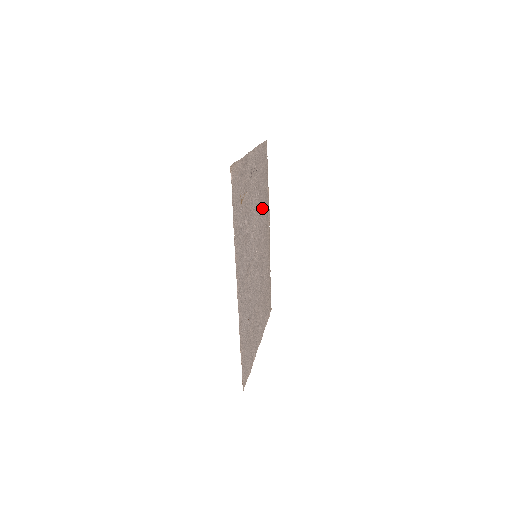
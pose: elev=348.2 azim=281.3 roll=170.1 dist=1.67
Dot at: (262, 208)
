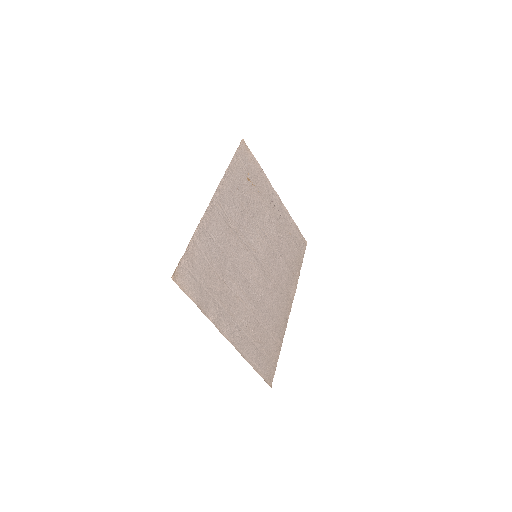
Dot at: (282, 258)
